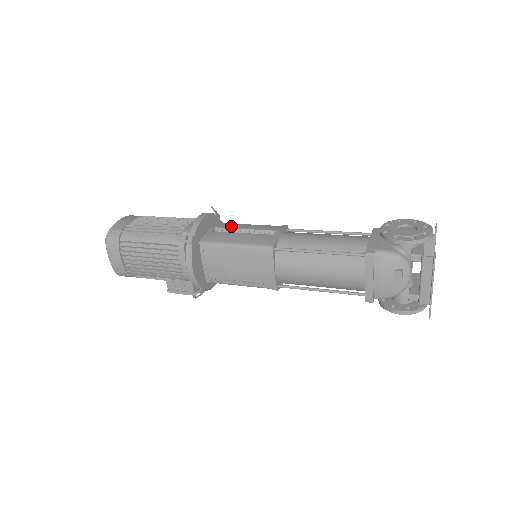
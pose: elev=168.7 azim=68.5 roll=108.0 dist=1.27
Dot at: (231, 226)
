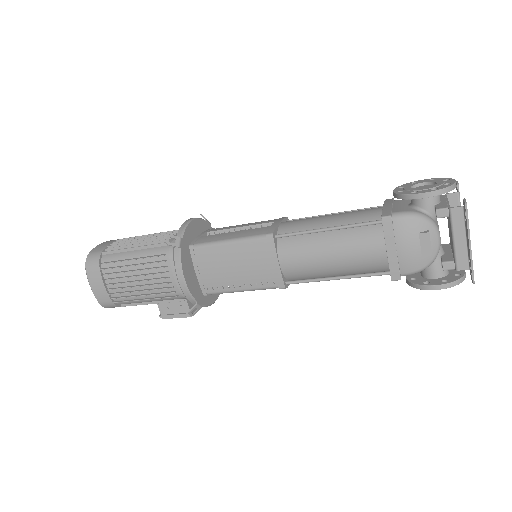
Dot at: (224, 228)
